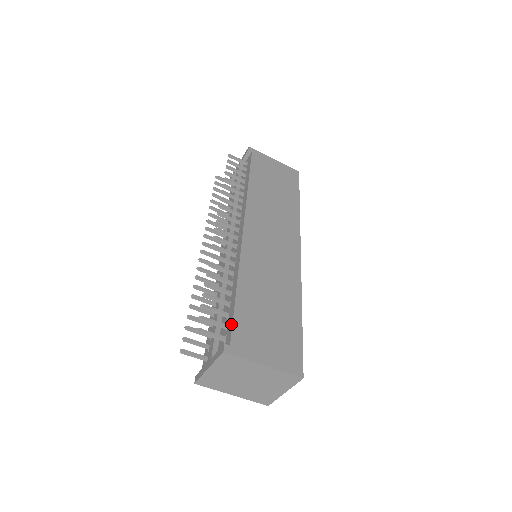
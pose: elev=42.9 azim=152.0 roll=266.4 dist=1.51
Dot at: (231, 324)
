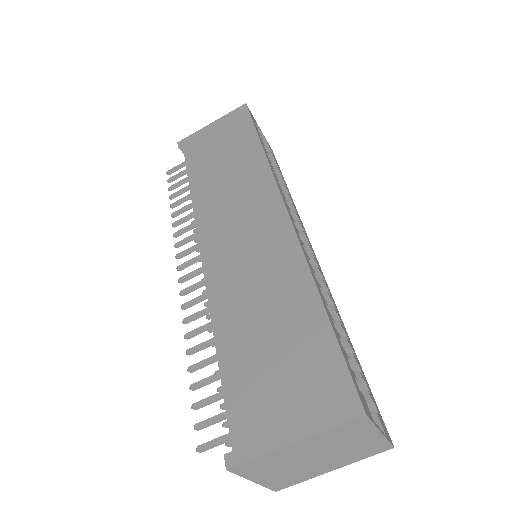
Dot at: (226, 411)
